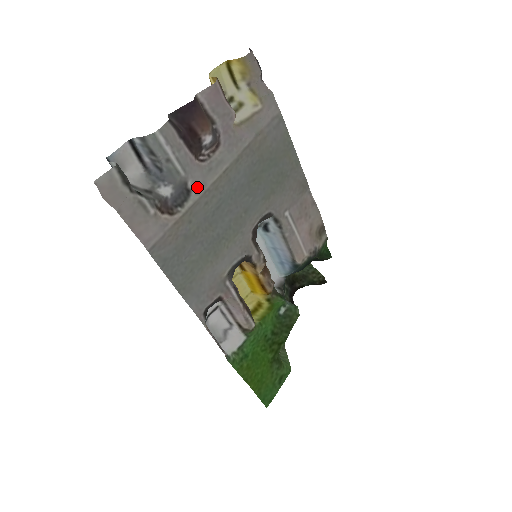
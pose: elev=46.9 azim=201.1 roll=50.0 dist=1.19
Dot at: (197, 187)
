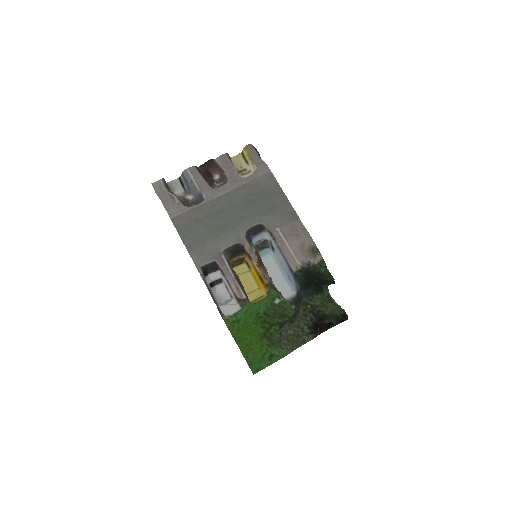
Dot at: (207, 197)
